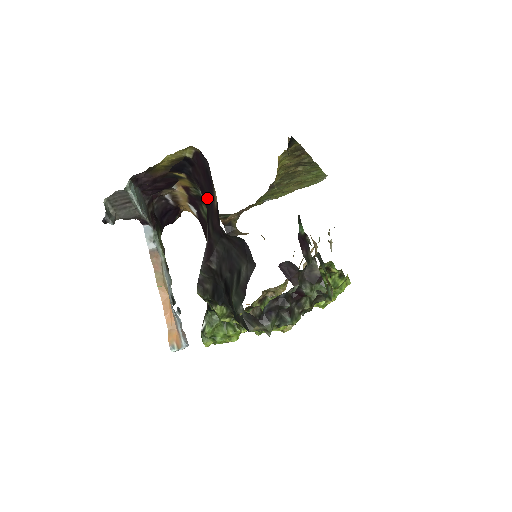
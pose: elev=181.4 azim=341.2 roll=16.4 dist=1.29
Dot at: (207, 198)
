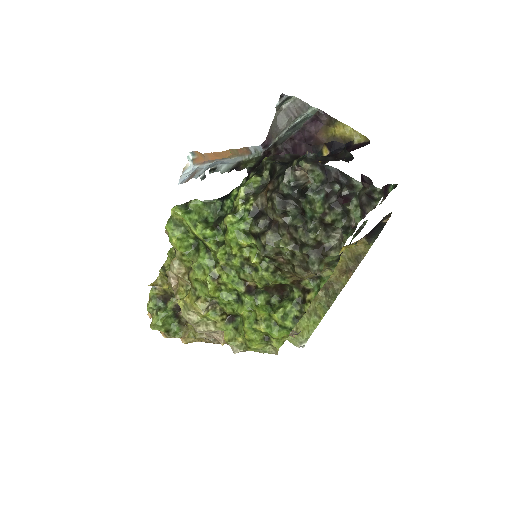
Dot at: occluded
